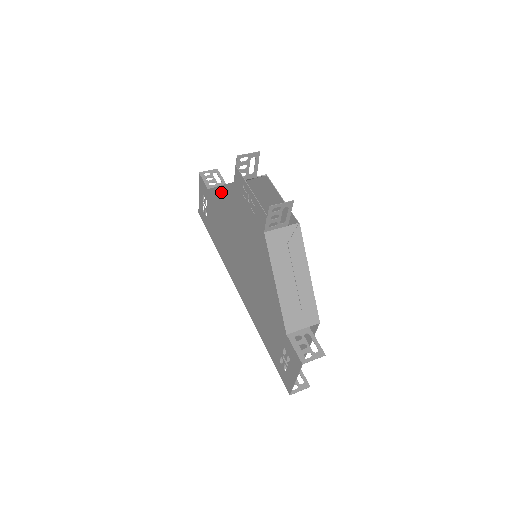
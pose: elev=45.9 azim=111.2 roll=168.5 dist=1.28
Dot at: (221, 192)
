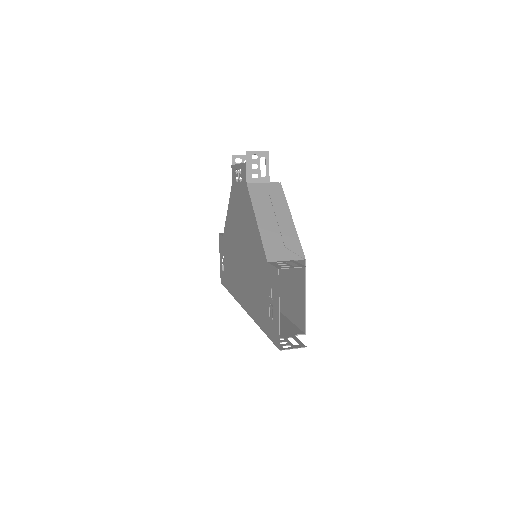
Dot at: (228, 215)
